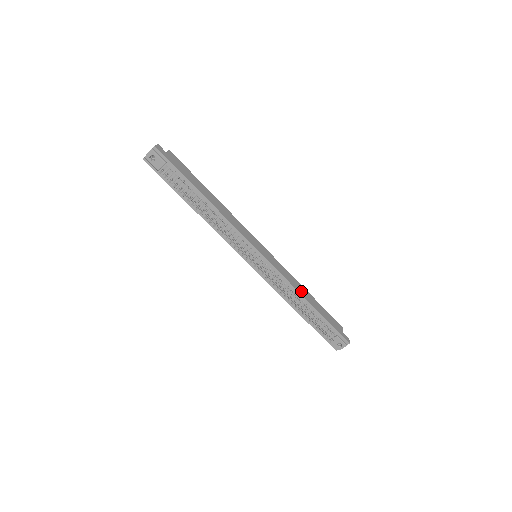
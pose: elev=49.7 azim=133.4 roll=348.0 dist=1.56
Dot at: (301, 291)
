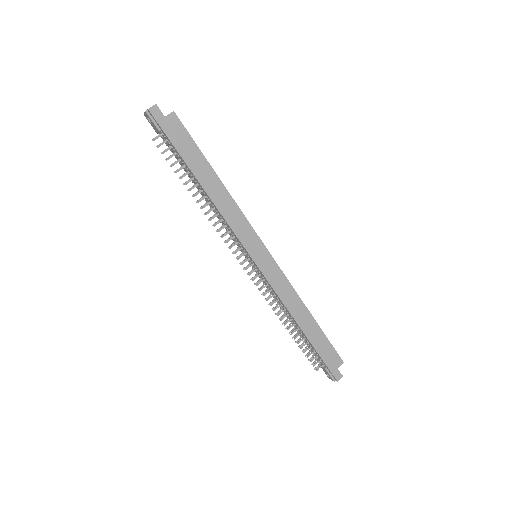
Dot at: (296, 312)
